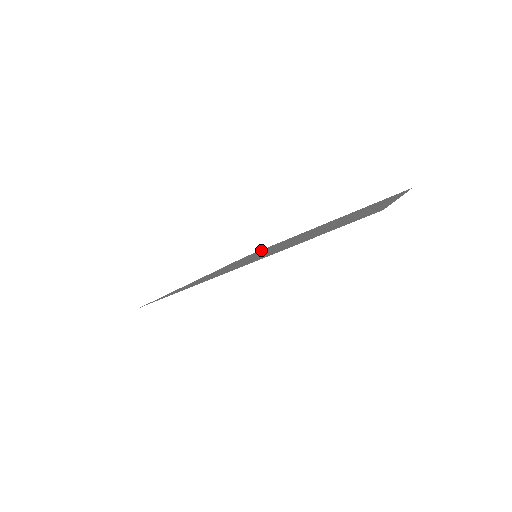
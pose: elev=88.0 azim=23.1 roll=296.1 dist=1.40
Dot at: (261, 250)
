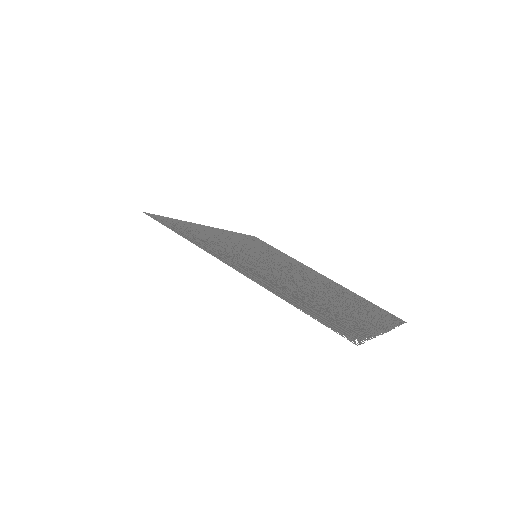
Dot at: occluded
